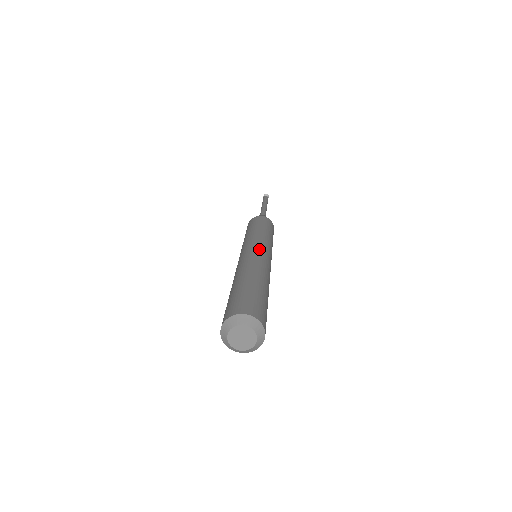
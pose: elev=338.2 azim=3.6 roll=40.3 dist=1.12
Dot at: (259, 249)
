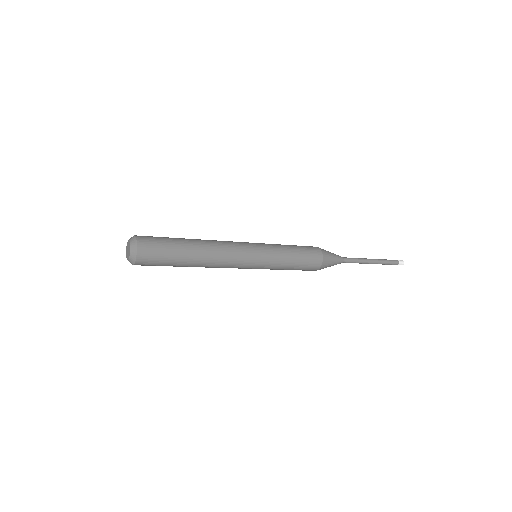
Dot at: (246, 247)
